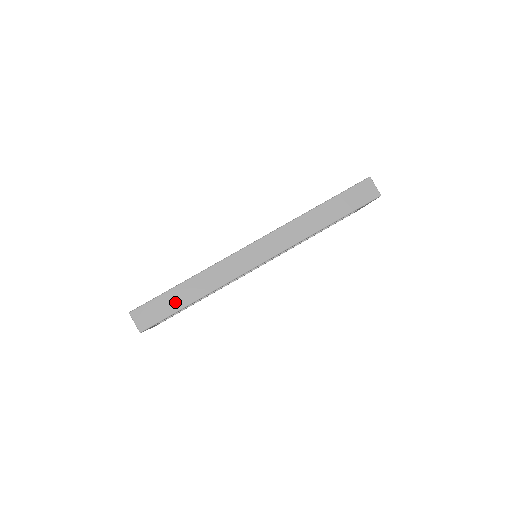
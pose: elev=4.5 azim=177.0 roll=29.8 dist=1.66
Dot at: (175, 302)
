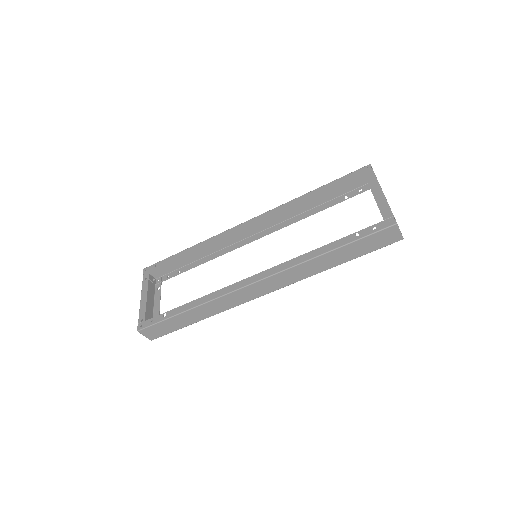
Dot at: (179, 323)
